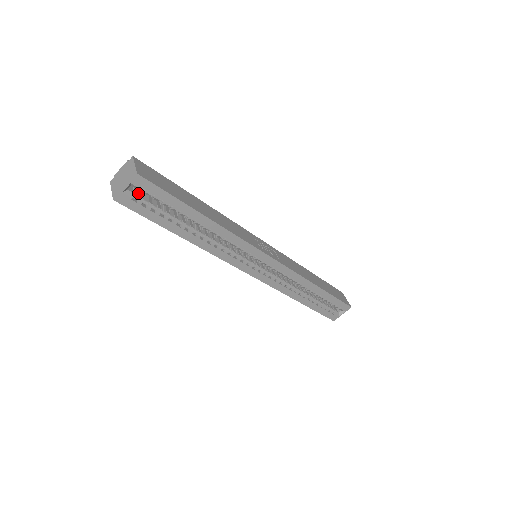
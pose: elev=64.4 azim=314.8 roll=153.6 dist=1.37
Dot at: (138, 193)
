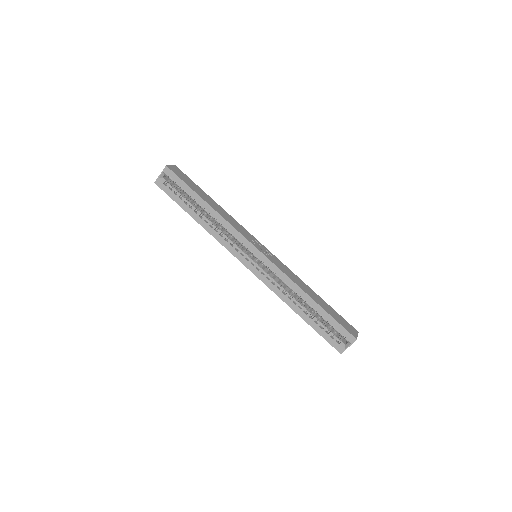
Dot at: (170, 183)
